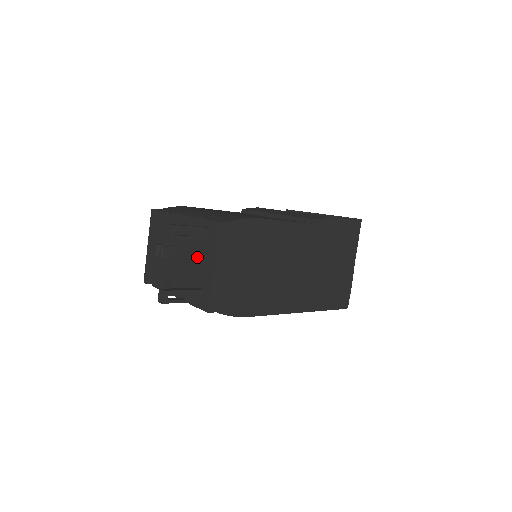
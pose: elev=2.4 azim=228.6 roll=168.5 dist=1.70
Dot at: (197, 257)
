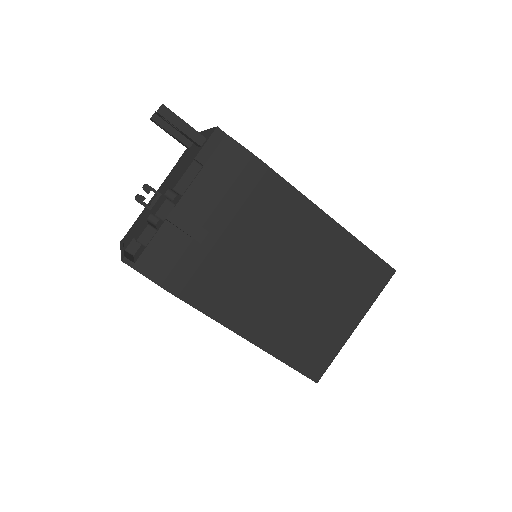
Dot at: (187, 156)
